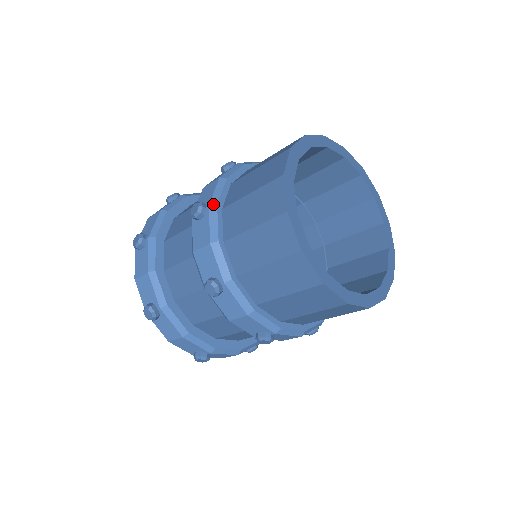
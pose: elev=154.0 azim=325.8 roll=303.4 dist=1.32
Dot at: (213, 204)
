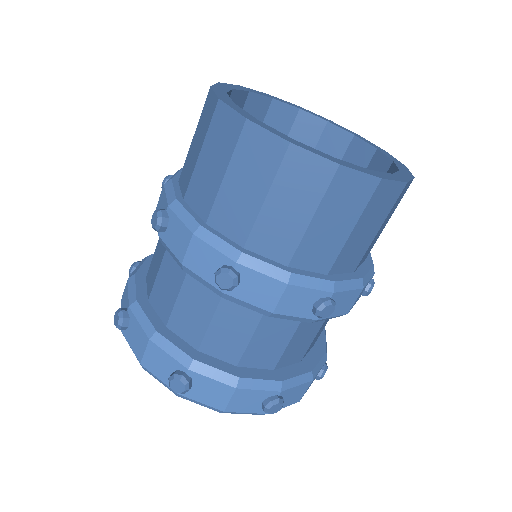
Dot at: occluded
